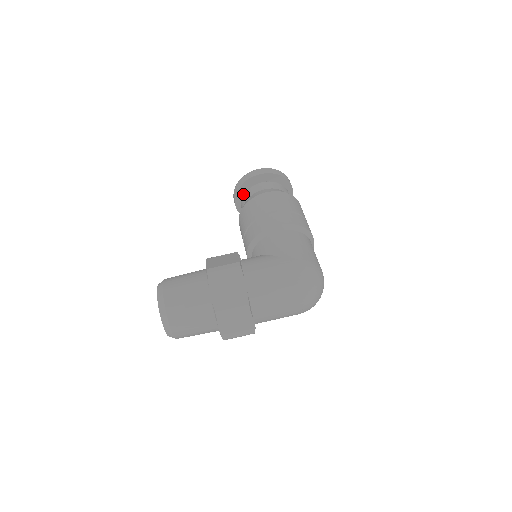
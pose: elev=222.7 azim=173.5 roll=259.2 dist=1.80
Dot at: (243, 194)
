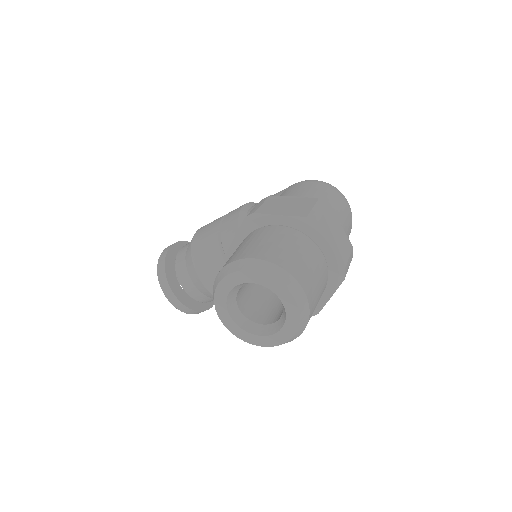
Dot at: (173, 278)
